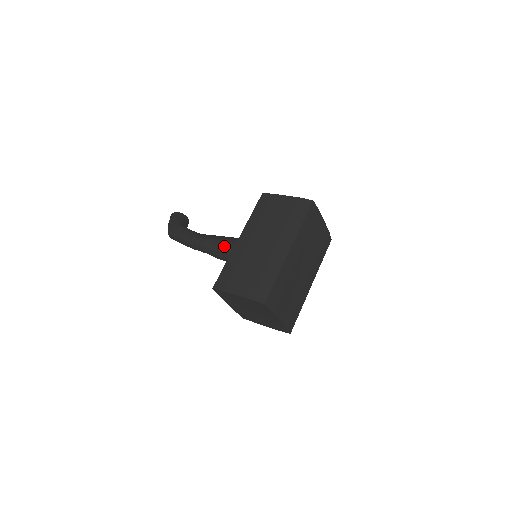
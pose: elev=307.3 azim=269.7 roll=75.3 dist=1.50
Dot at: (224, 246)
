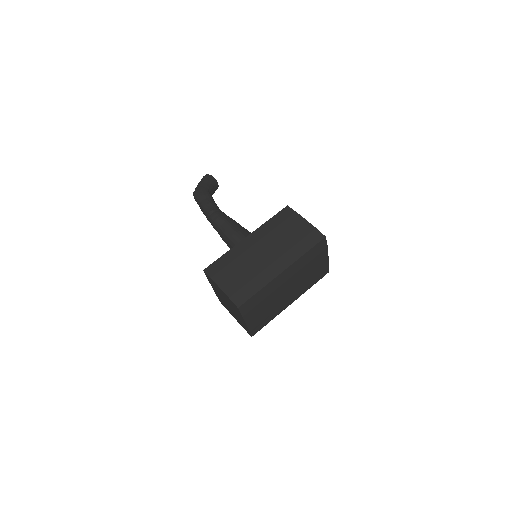
Dot at: (233, 234)
